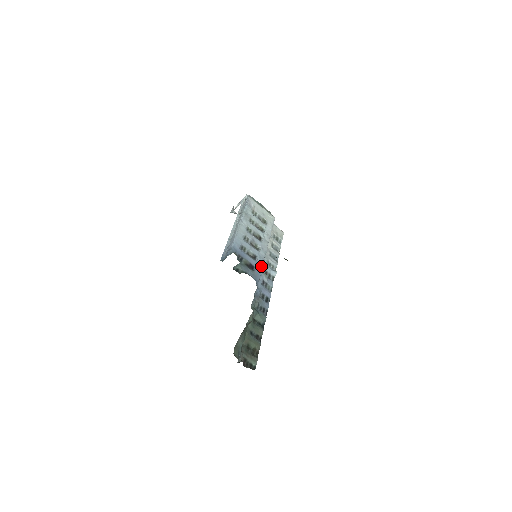
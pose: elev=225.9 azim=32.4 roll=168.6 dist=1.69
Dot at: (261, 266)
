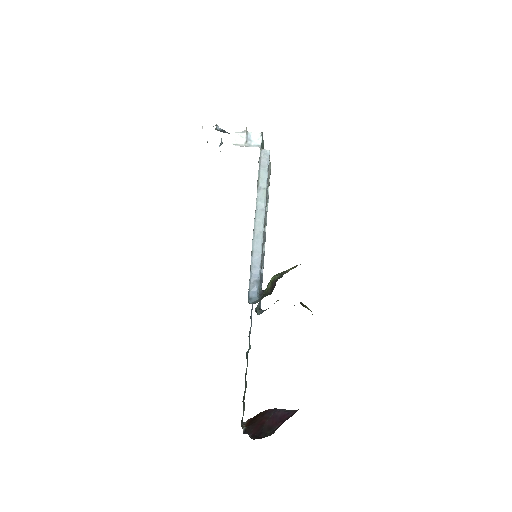
Dot at: occluded
